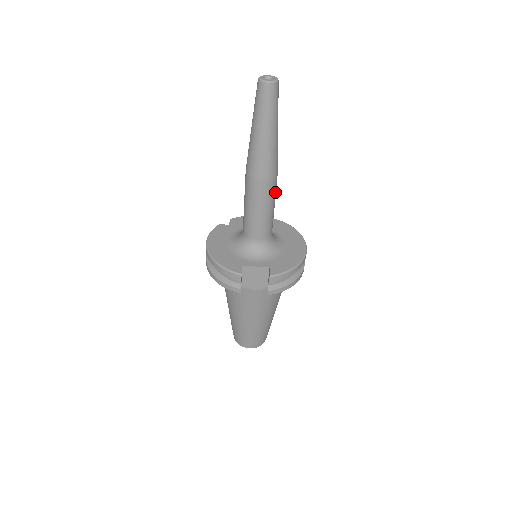
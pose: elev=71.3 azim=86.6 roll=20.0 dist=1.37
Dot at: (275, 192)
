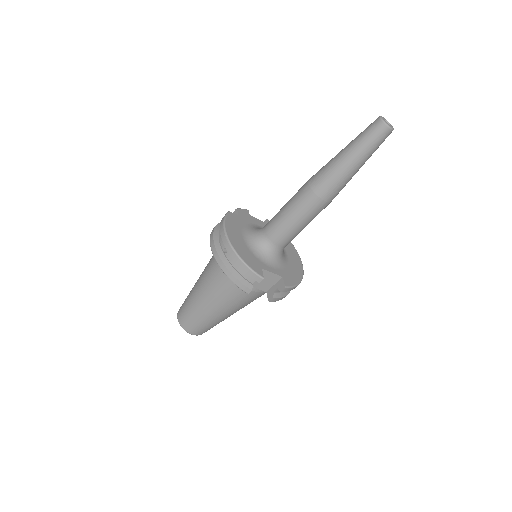
Dot at: occluded
